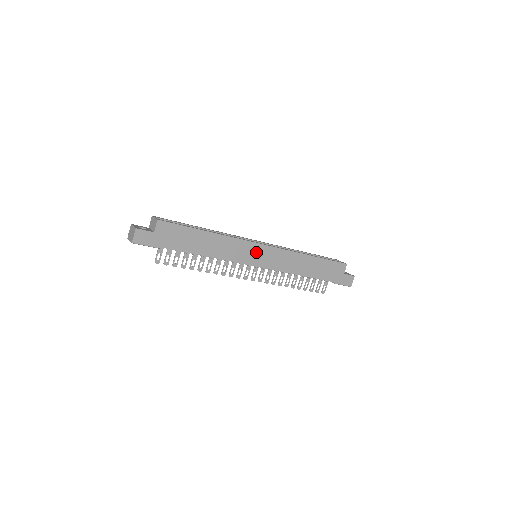
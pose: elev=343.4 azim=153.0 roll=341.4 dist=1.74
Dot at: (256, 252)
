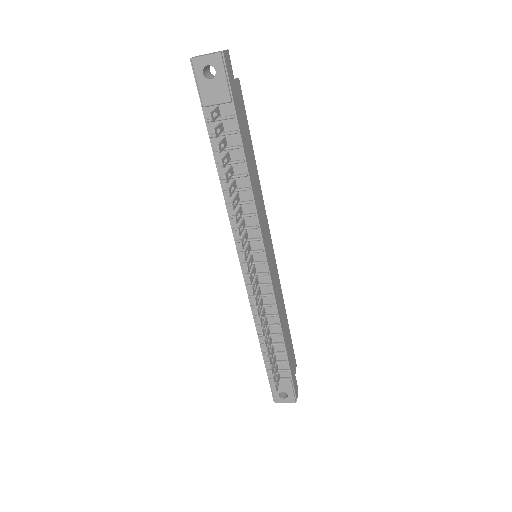
Dot at: (268, 242)
